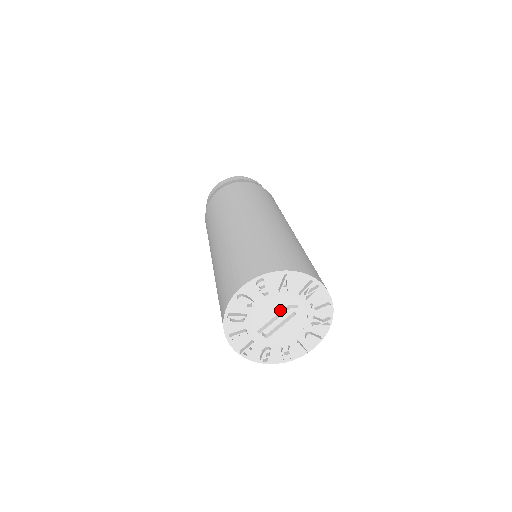
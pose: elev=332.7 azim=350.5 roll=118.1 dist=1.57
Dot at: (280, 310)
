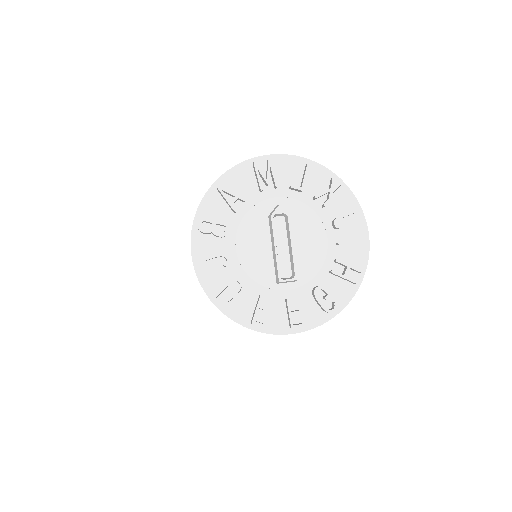
Dot at: (267, 232)
